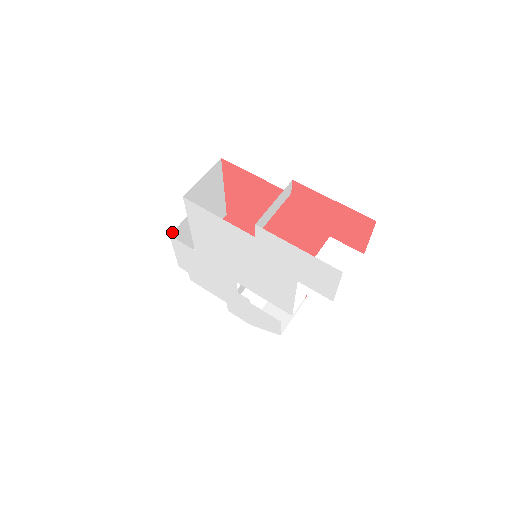
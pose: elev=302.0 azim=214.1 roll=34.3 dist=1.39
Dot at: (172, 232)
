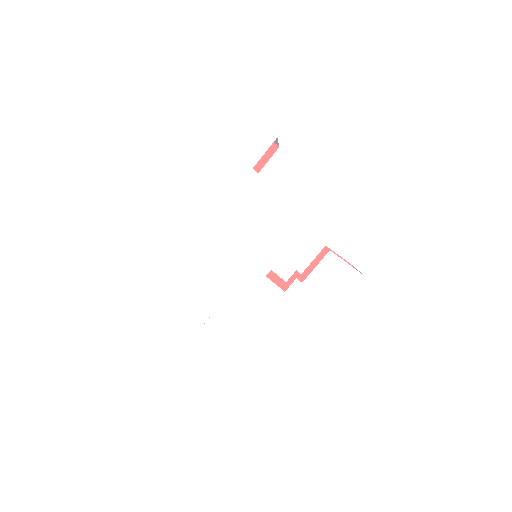
Dot at: (195, 336)
